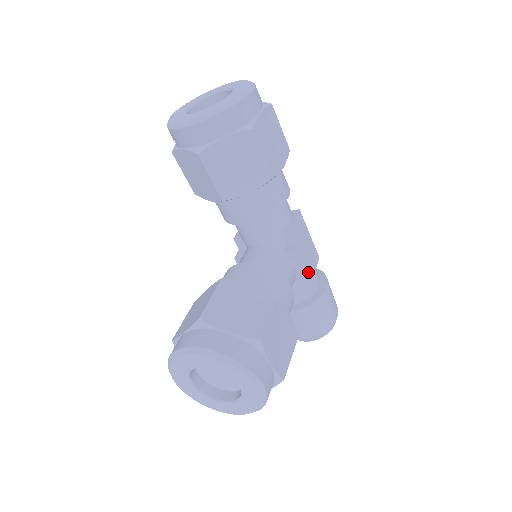
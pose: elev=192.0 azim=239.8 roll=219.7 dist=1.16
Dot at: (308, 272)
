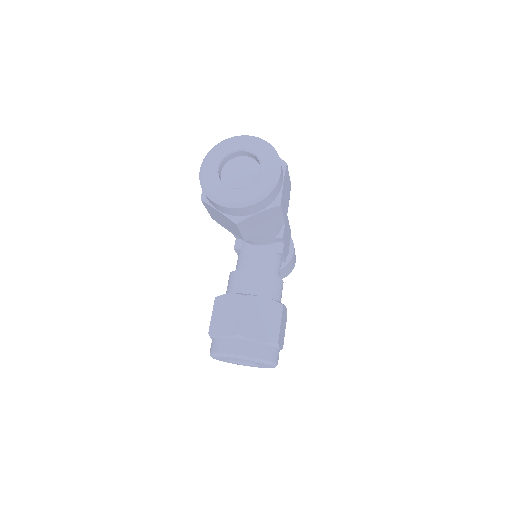
Dot at: (287, 253)
